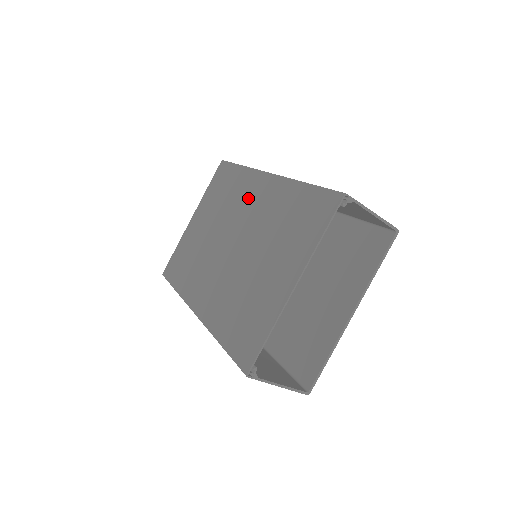
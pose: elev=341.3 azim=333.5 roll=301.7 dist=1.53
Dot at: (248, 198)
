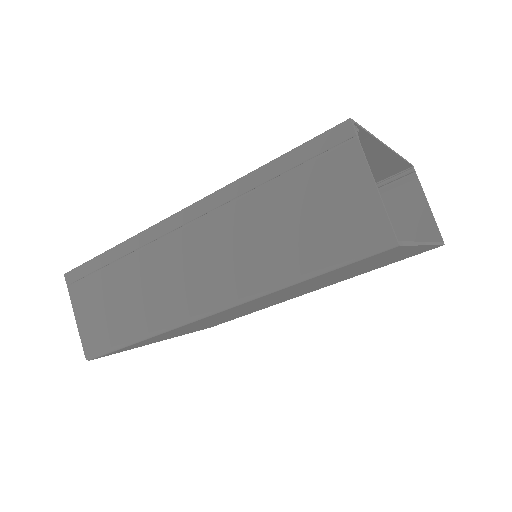
Dot at: occluded
